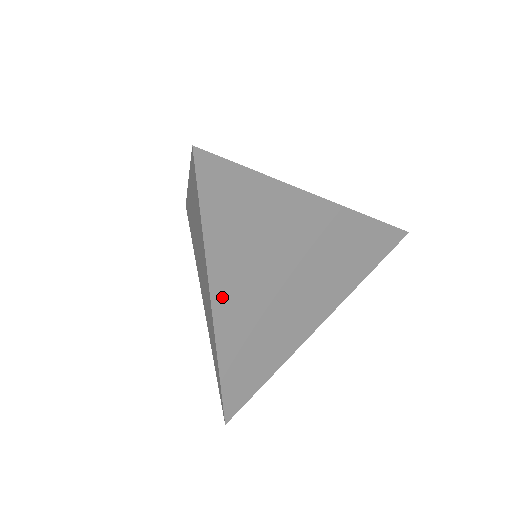
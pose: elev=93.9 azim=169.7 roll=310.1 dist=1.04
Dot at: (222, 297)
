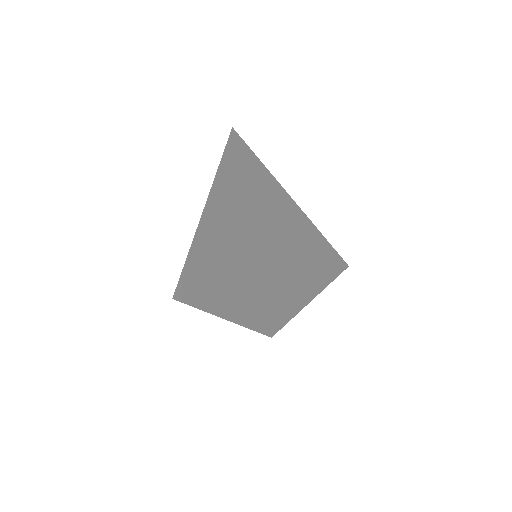
Dot at: (254, 216)
